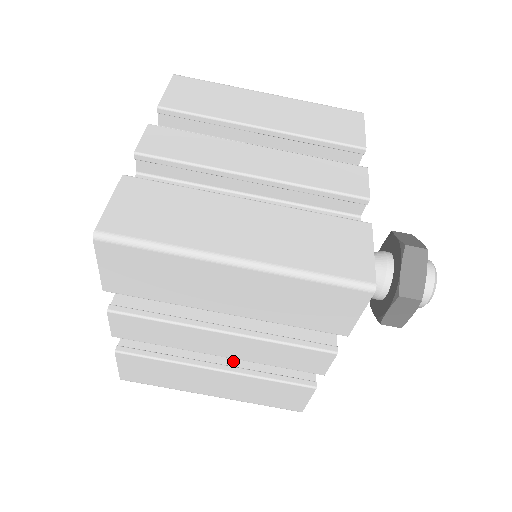
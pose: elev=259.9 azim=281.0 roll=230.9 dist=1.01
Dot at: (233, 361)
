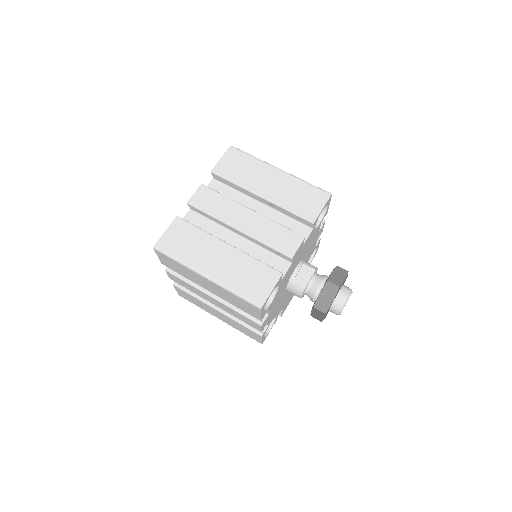
Dot at: occluded
